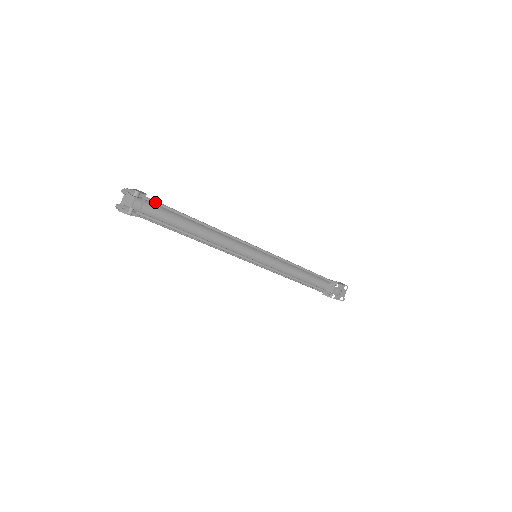
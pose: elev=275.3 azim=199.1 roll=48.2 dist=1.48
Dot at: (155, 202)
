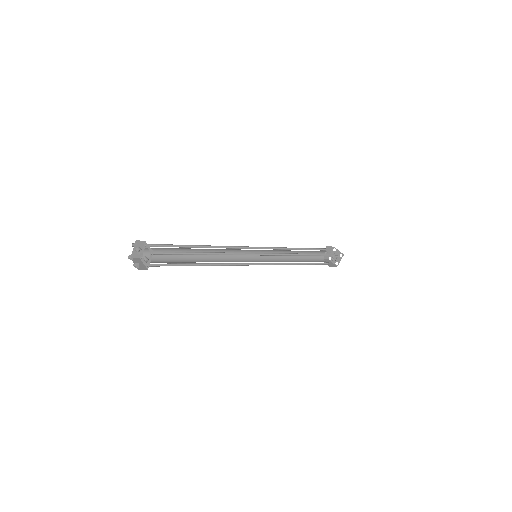
Dot at: occluded
